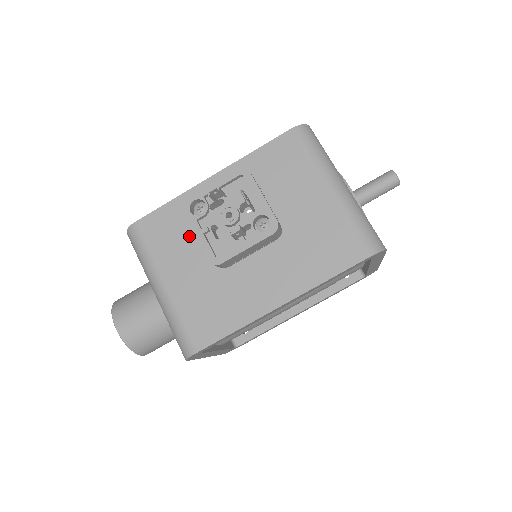
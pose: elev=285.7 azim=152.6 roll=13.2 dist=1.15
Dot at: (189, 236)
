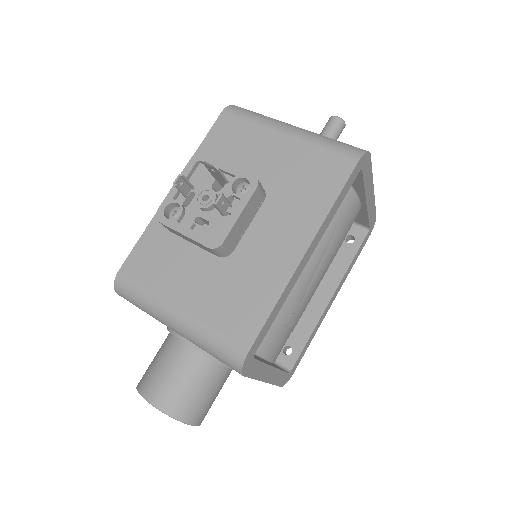
Dot at: (178, 250)
